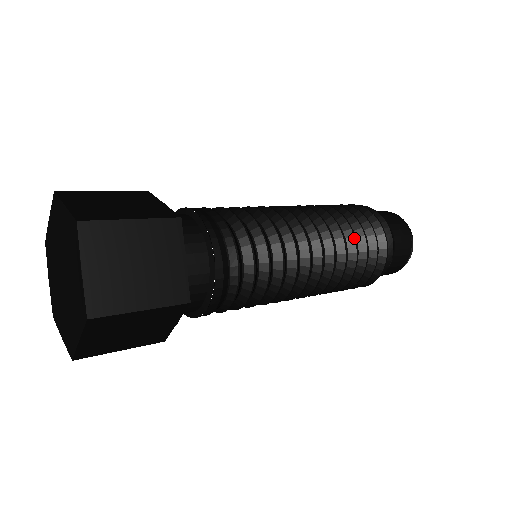
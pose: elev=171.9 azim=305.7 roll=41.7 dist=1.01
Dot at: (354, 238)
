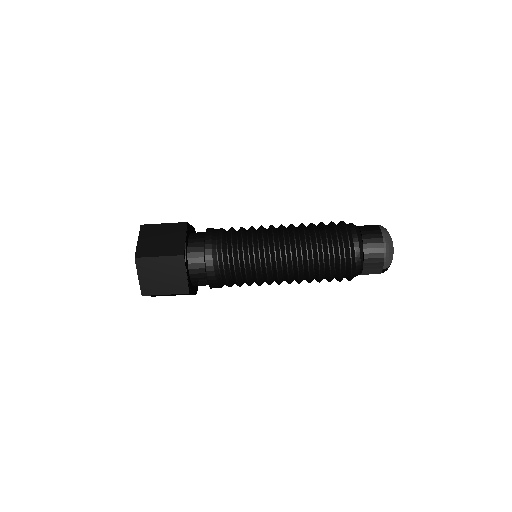
Dot at: occluded
